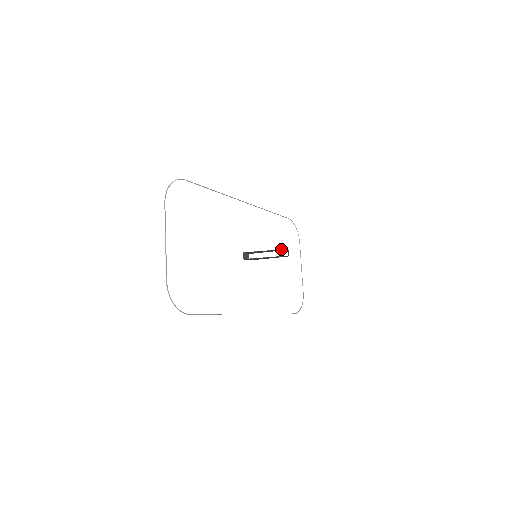
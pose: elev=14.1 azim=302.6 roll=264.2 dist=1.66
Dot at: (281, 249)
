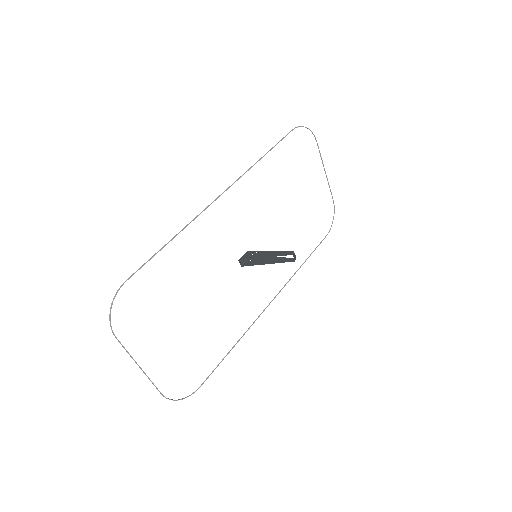
Dot at: (284, 255)
